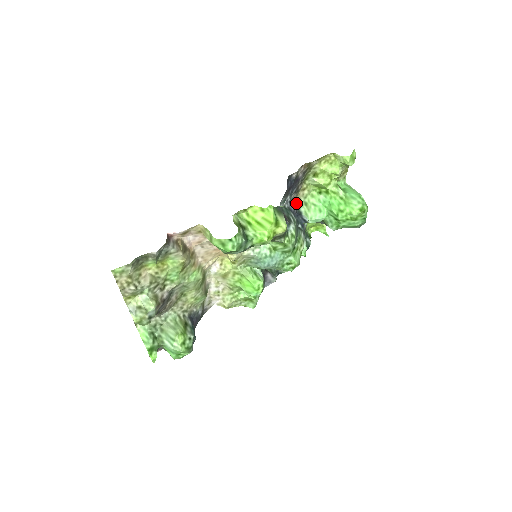
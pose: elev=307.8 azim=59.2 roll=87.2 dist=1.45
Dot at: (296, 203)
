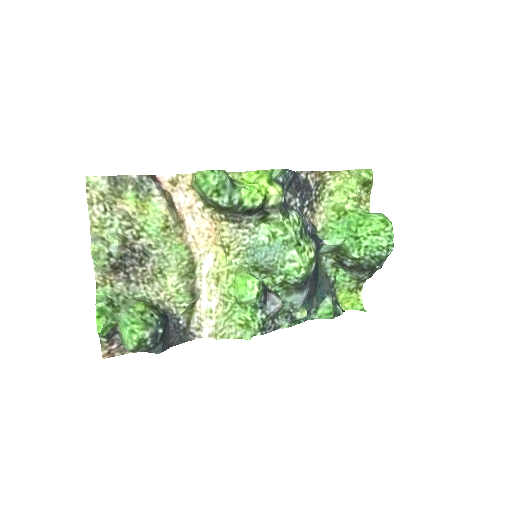
Dot at: (312, 225)
